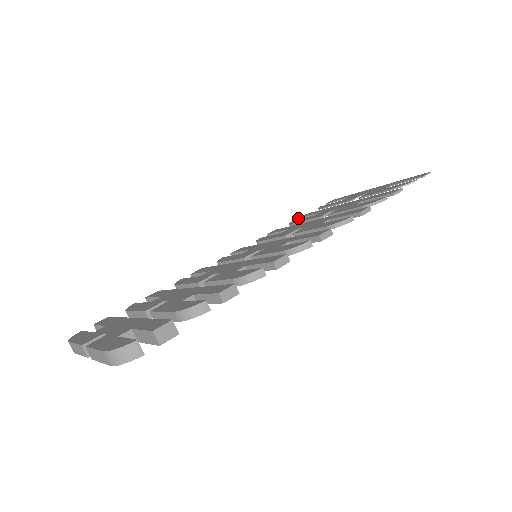
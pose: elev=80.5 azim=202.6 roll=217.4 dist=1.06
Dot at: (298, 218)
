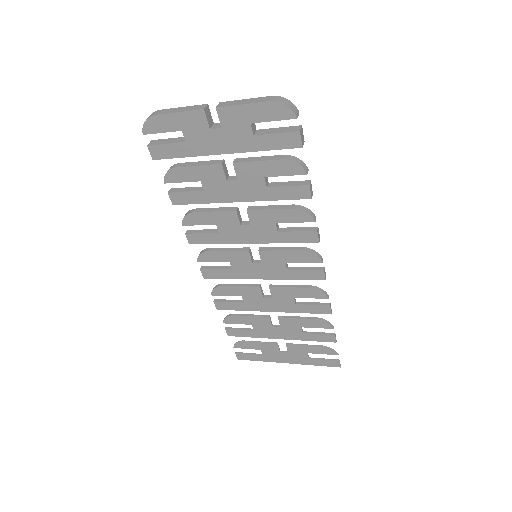
Dot at: (226, 327)
